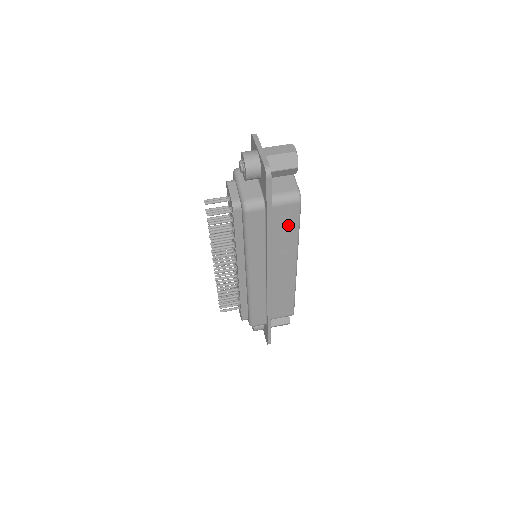
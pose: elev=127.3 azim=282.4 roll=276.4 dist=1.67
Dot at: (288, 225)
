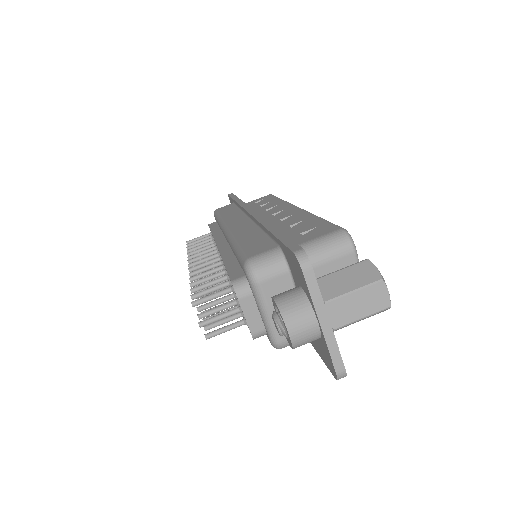
Dot at: occluded
